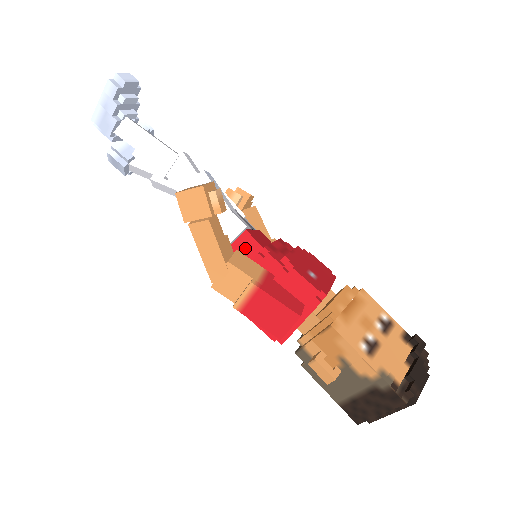
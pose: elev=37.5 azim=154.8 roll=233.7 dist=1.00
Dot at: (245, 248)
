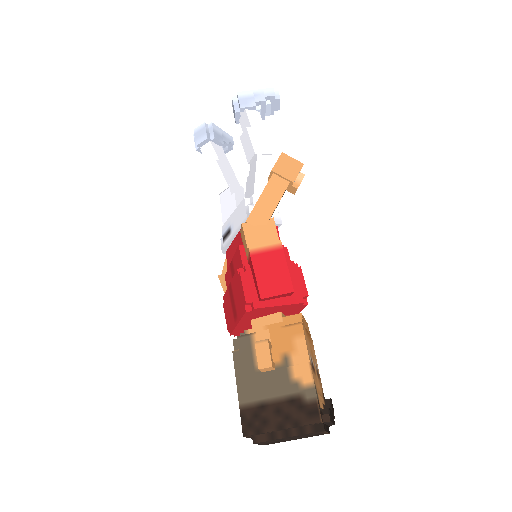
Dot at: occluded
